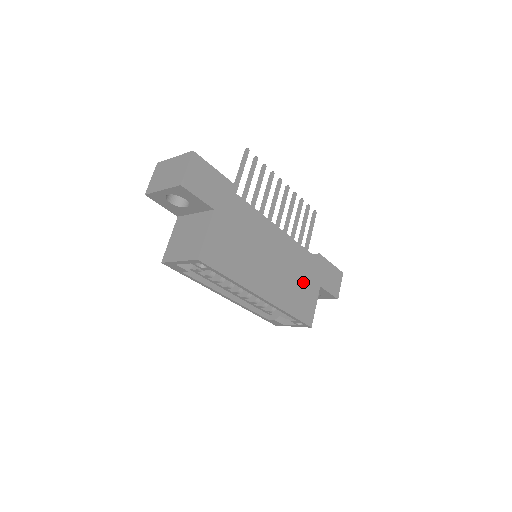
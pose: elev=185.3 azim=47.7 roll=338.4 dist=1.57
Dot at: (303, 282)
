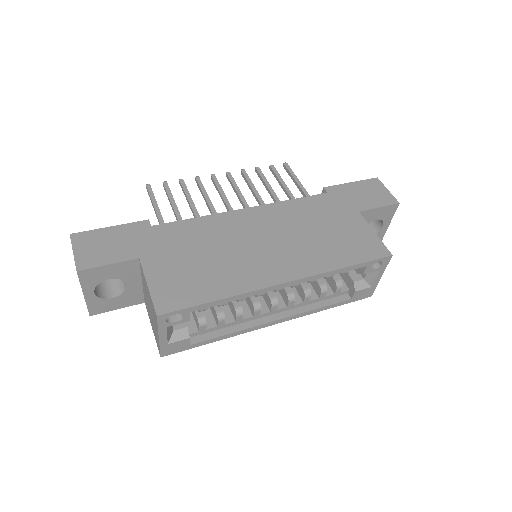
Dot at: (329, 226)
